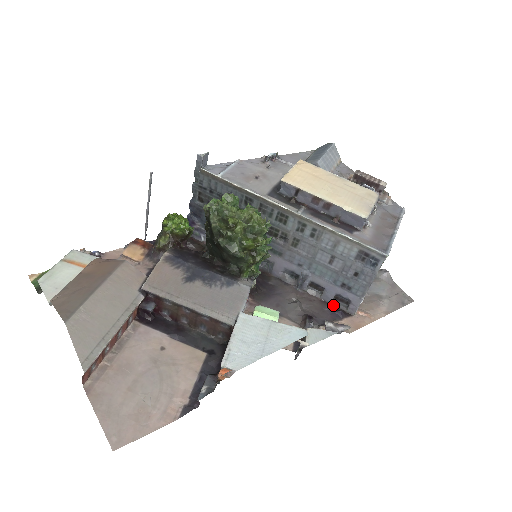
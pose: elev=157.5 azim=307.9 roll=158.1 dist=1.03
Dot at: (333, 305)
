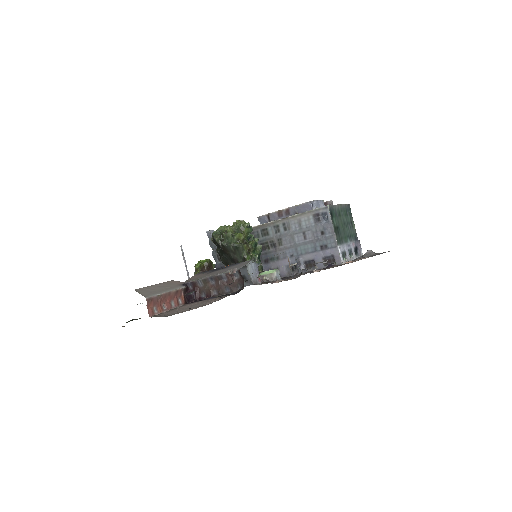
Dot at: occluded
